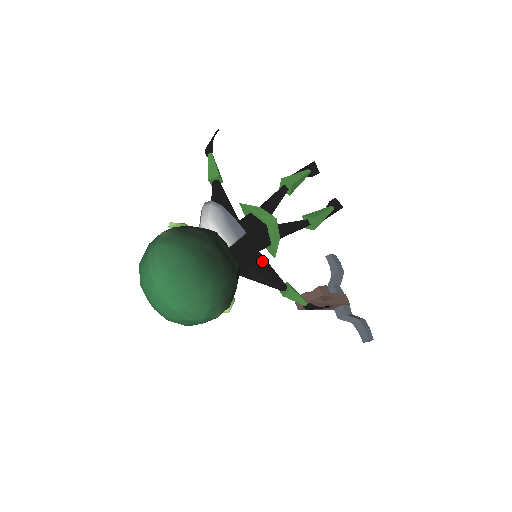
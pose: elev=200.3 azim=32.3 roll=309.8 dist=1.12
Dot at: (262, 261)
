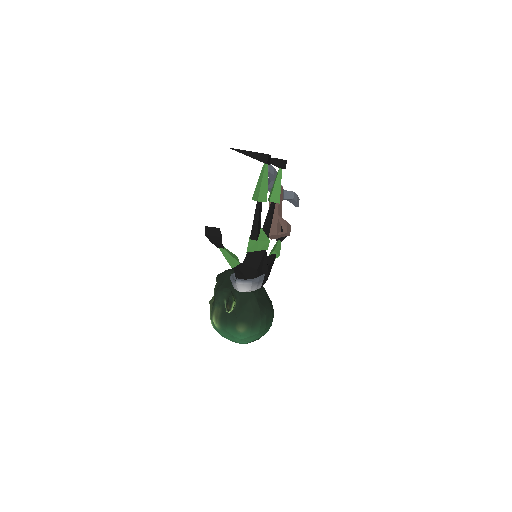
Dot at: (269, 268)
